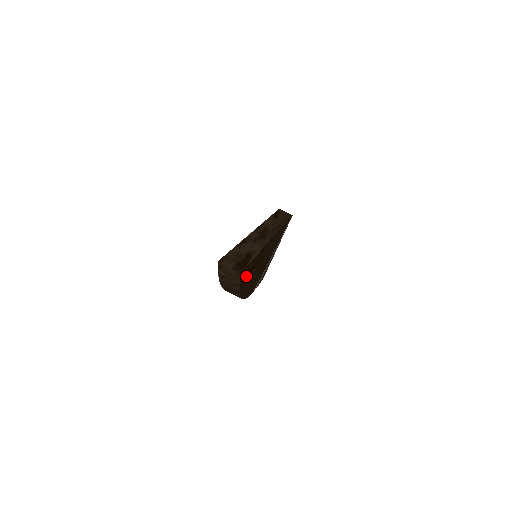
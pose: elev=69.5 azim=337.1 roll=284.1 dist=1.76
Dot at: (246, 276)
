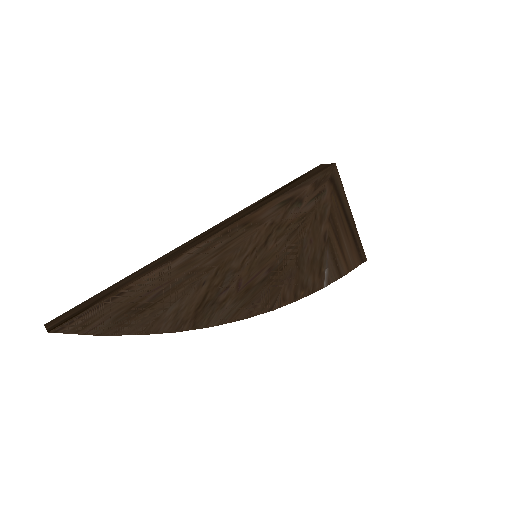
Dot at: (125, 317)
